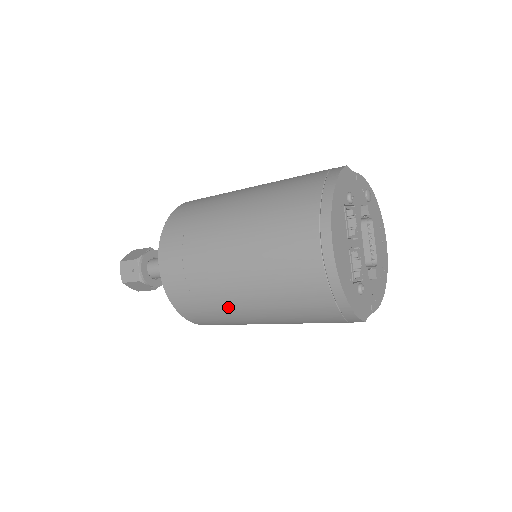
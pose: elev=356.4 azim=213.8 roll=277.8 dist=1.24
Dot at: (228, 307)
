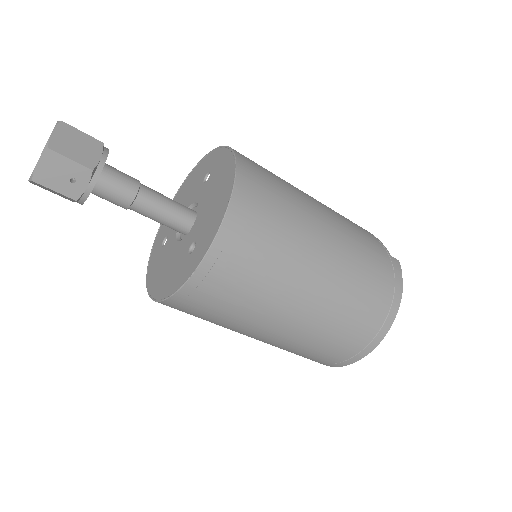
Dot at: (236, 328)
